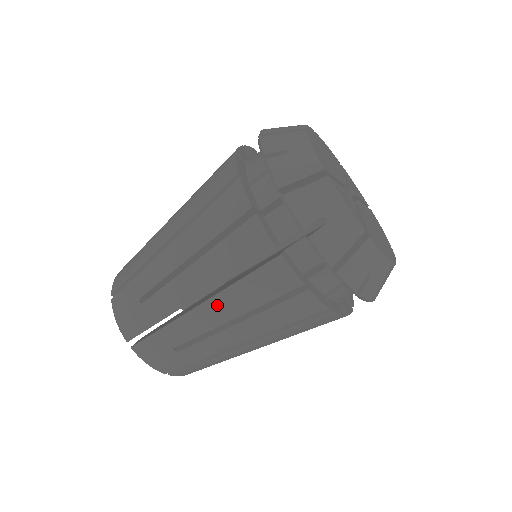
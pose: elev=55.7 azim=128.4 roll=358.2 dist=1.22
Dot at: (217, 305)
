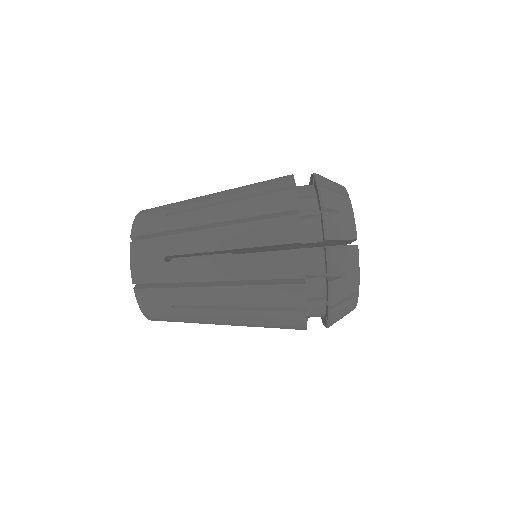
Dot at: (241, 325)
